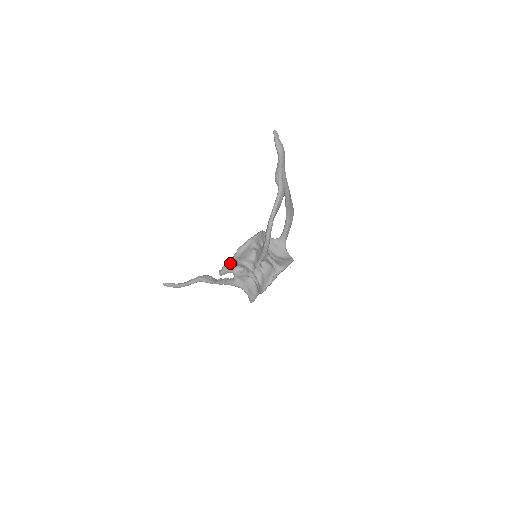
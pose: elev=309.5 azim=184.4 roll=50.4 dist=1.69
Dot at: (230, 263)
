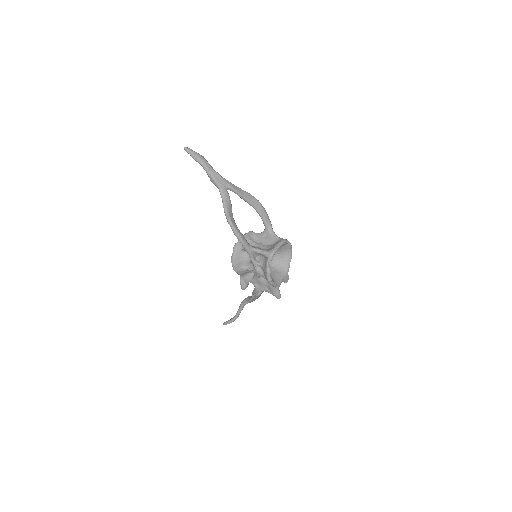
Dot at: (238, 274)
